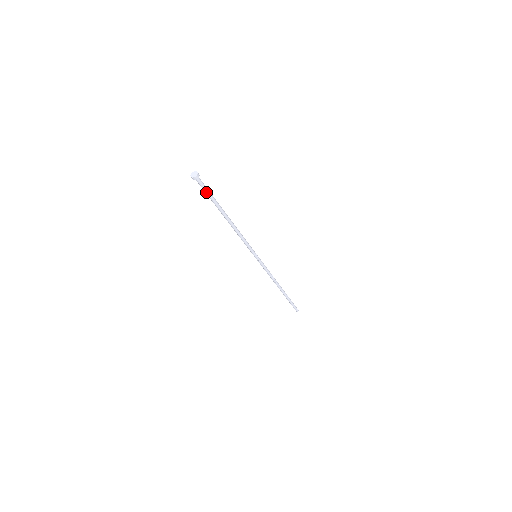
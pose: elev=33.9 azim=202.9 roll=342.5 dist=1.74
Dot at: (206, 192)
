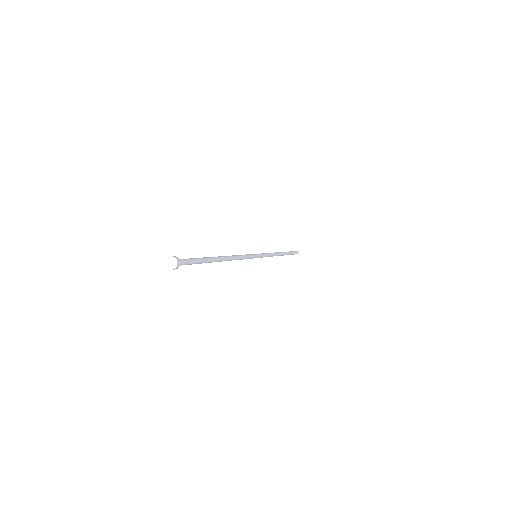
Dot at: occluded
